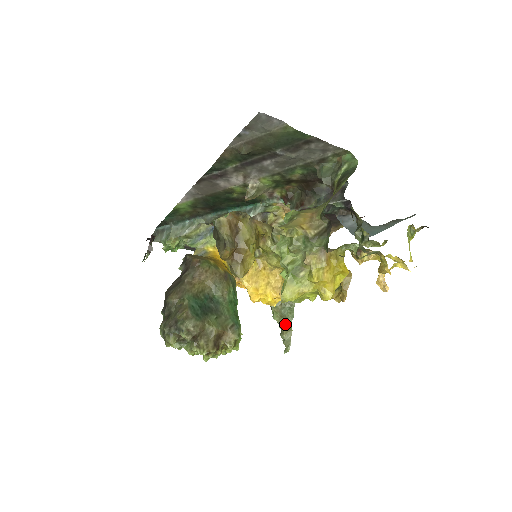
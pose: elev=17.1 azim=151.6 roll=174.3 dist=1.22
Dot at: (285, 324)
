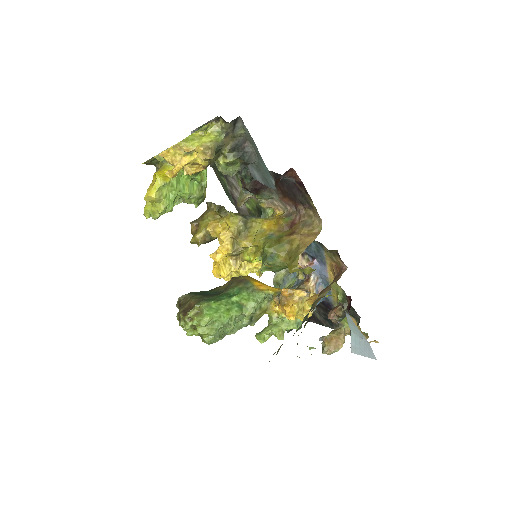
Dot at: occluded
